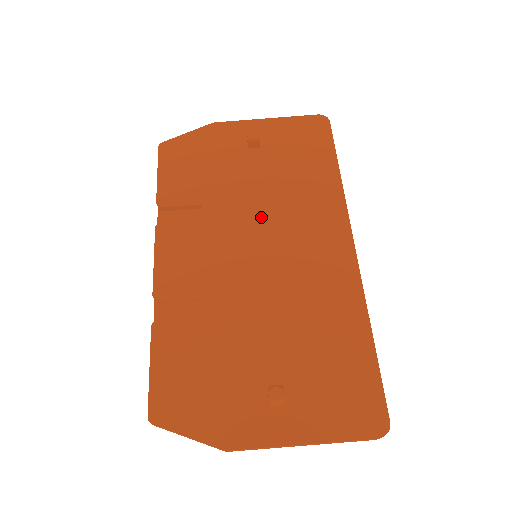
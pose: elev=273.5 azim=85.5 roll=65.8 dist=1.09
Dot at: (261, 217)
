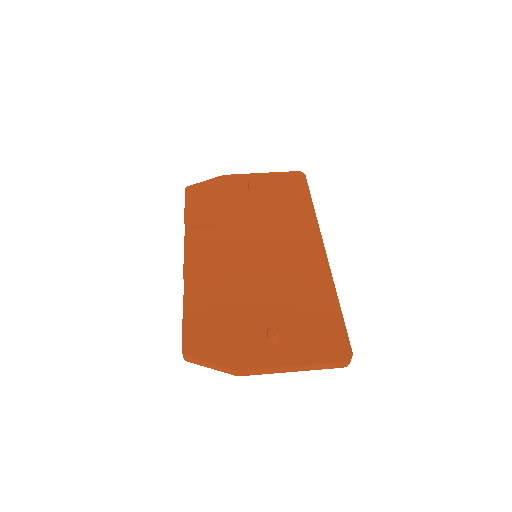
Dot at: (259, 231)
